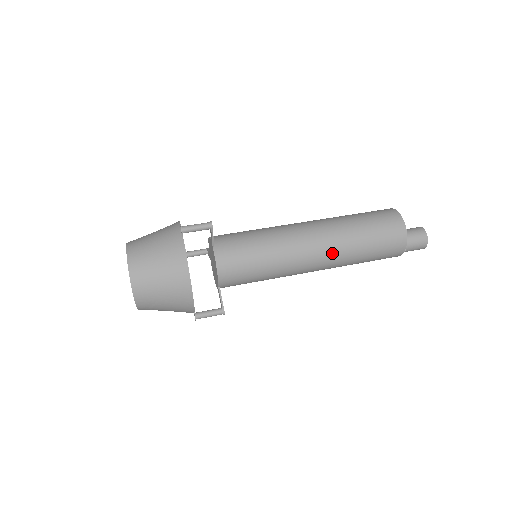
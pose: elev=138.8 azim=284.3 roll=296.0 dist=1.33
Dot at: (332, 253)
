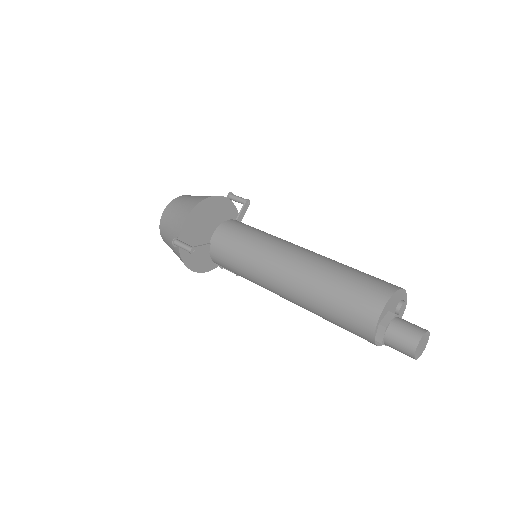
Dot at: (306, 264)
